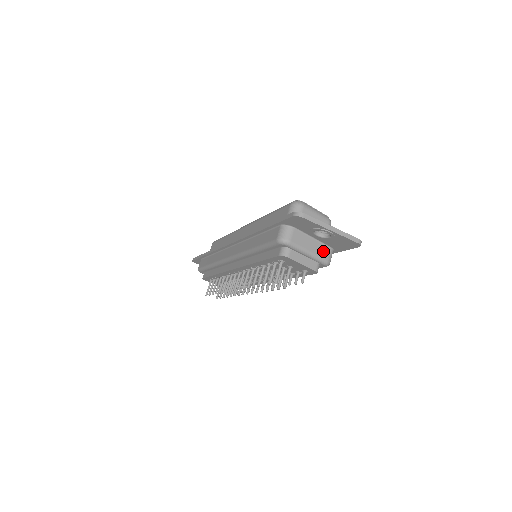
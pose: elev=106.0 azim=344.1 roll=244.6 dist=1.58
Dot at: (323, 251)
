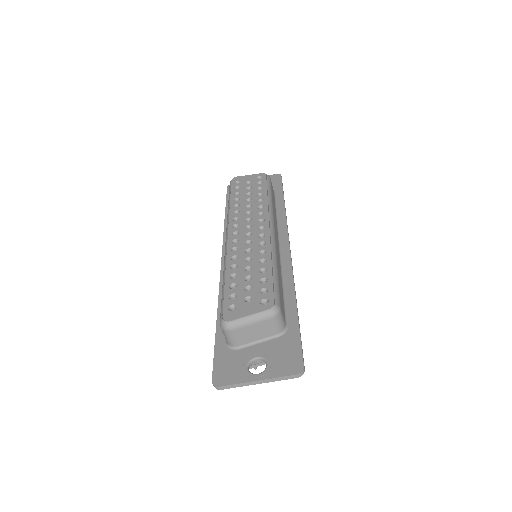
Dot at: occluded
